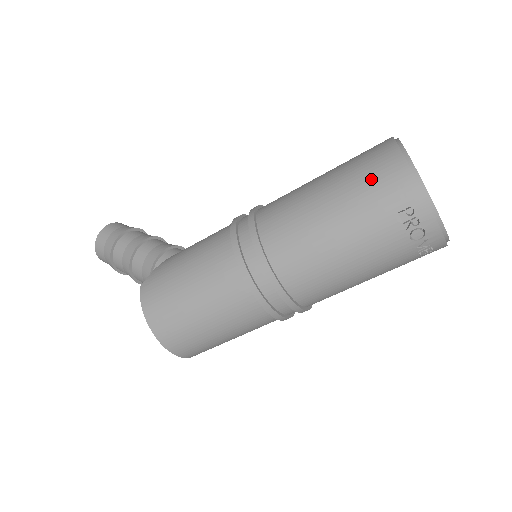
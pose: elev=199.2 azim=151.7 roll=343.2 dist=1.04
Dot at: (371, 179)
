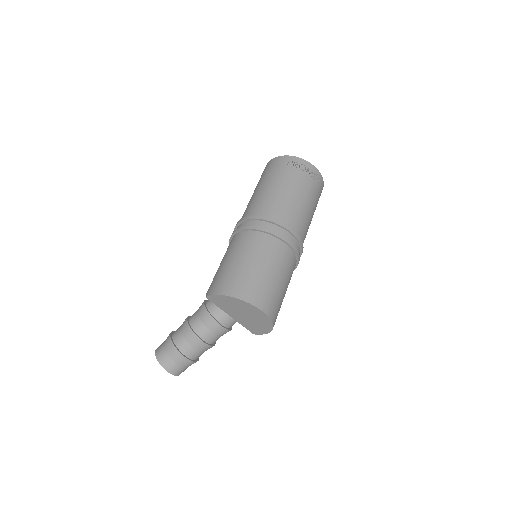
Dot at: (268, 171)
